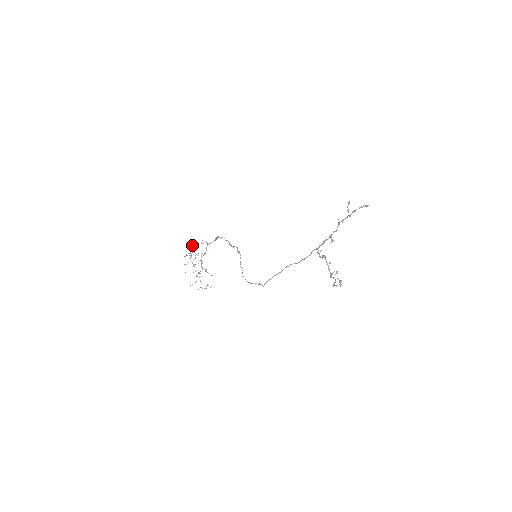
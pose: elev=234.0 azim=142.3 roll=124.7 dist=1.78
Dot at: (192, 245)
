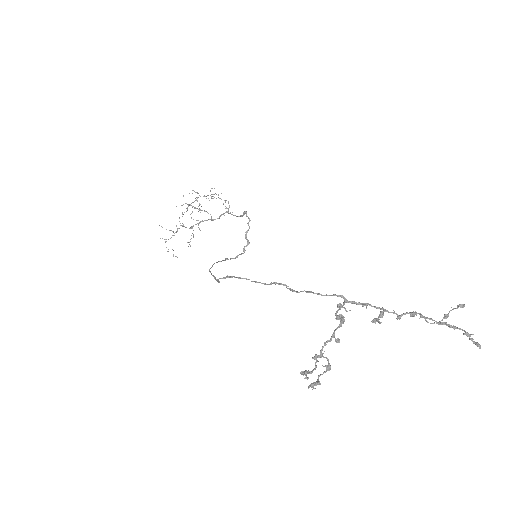
Dot at: occluded
